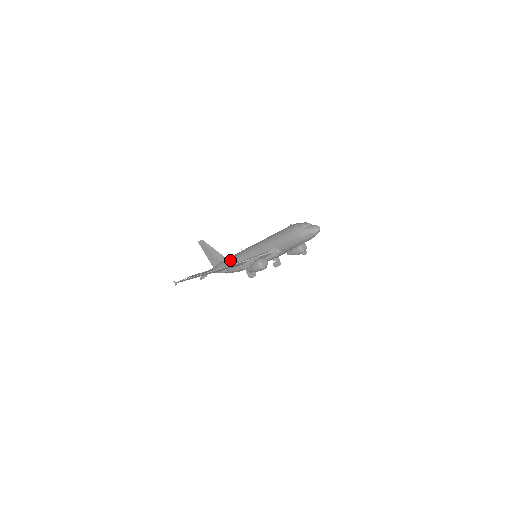
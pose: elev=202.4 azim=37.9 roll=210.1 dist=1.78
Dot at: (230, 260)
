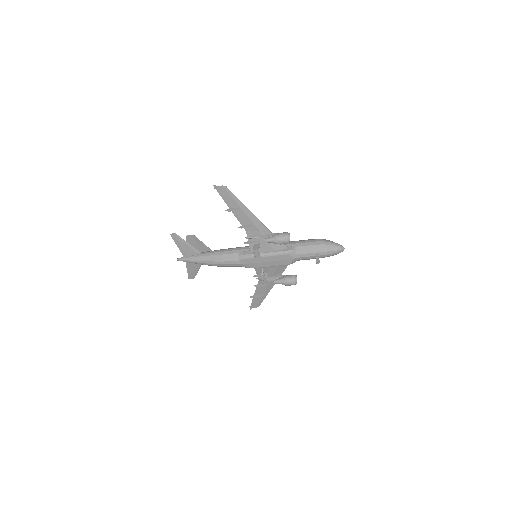
Dot at: (225, 249)
